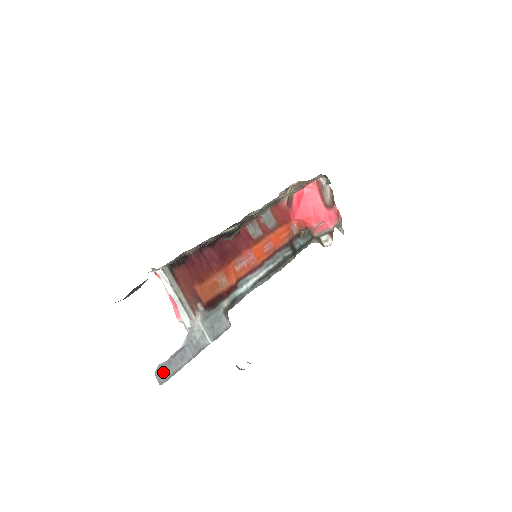
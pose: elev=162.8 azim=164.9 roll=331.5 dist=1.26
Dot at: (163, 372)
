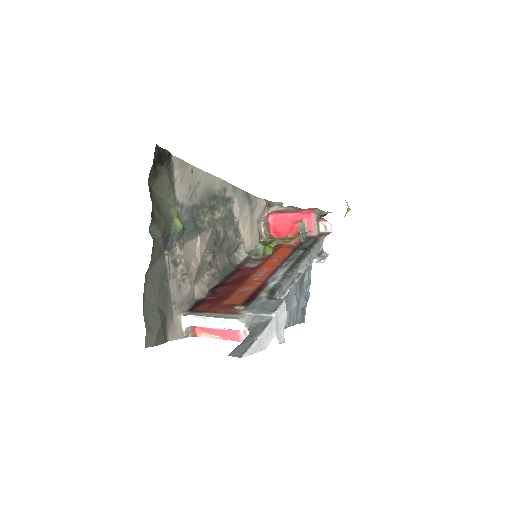
Dot at: (237, 351)
